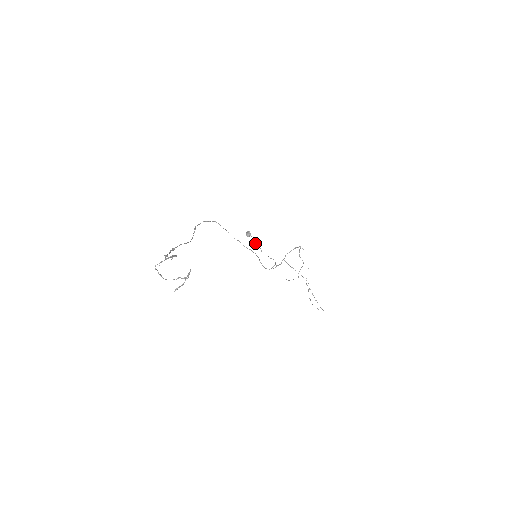
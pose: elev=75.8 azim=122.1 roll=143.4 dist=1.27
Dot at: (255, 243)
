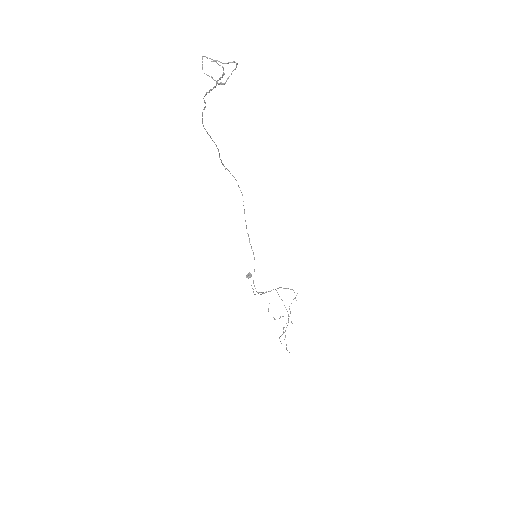
Dot at: occluded
